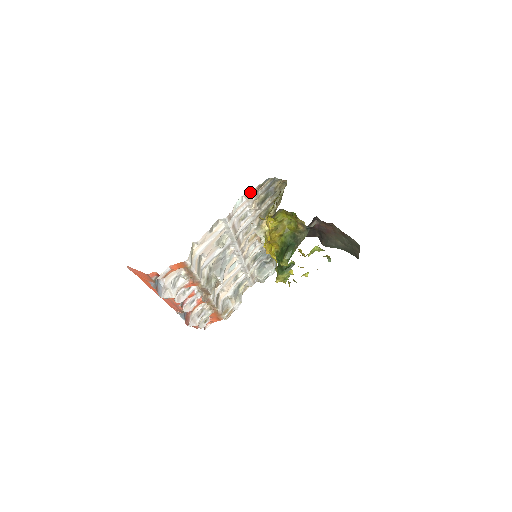
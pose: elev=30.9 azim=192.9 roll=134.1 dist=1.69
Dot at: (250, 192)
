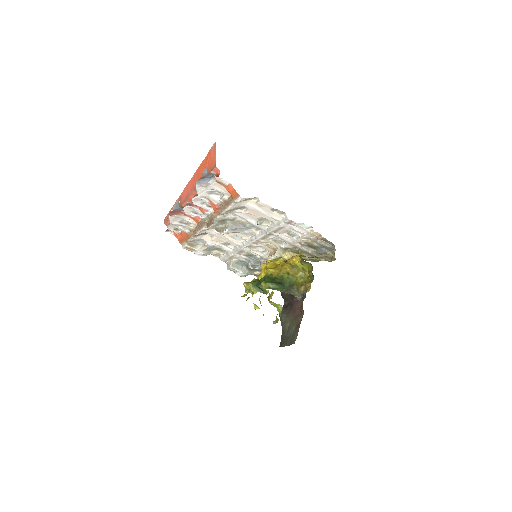
Dot at: (317, 233)
